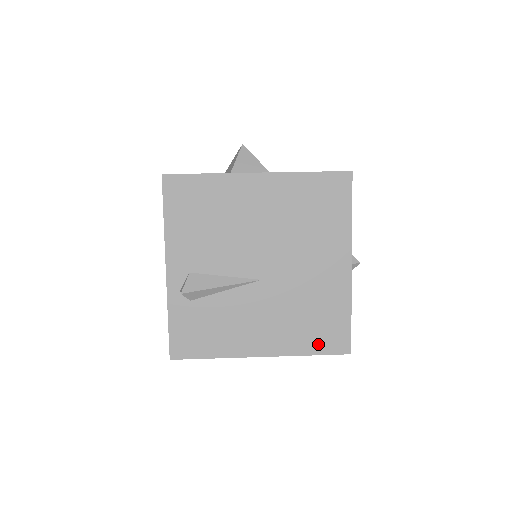
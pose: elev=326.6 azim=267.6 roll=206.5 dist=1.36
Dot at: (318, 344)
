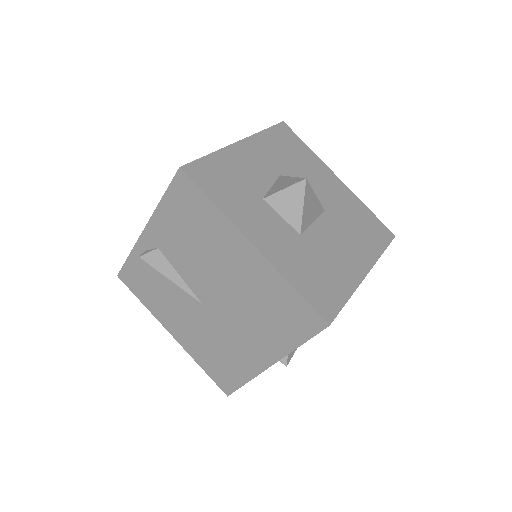
Dot at: (211, 370)
